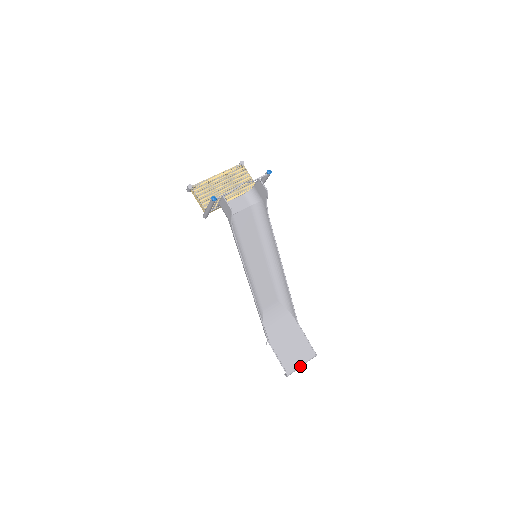
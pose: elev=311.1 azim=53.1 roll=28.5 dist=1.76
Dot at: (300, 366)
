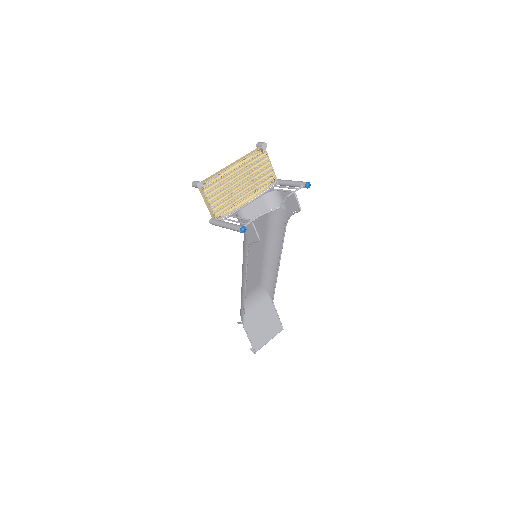
Dot at: (267, 342)
